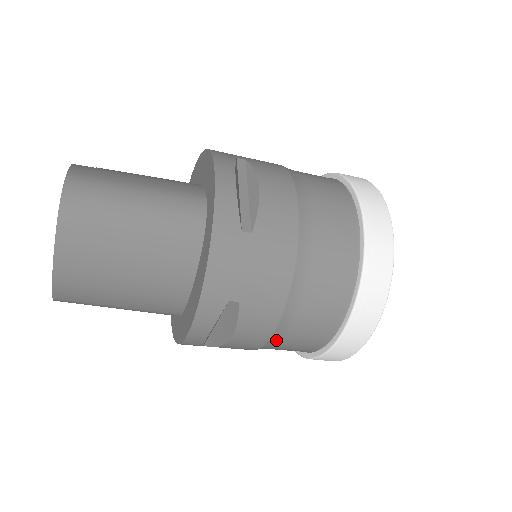
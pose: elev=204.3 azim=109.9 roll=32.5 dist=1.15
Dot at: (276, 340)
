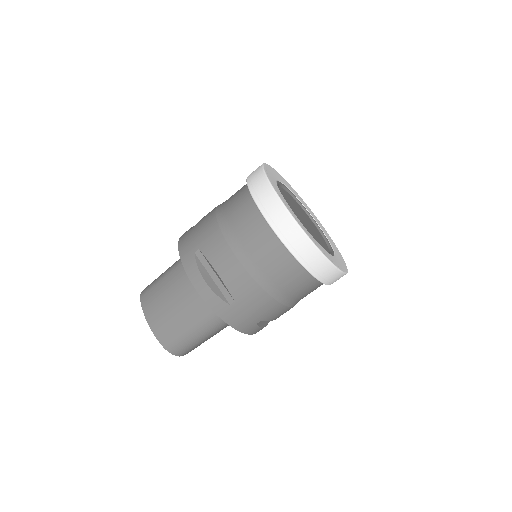
Dot at: (243, 255)
